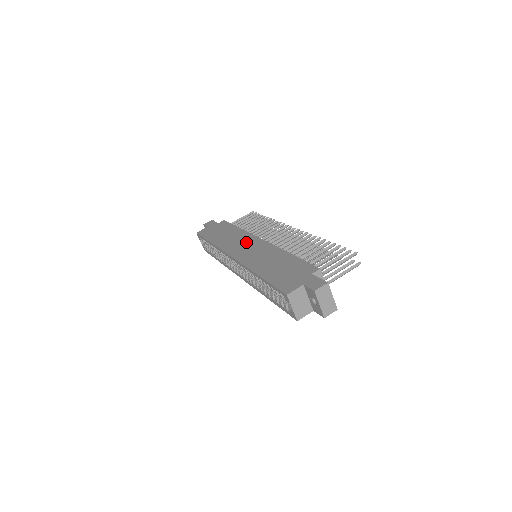
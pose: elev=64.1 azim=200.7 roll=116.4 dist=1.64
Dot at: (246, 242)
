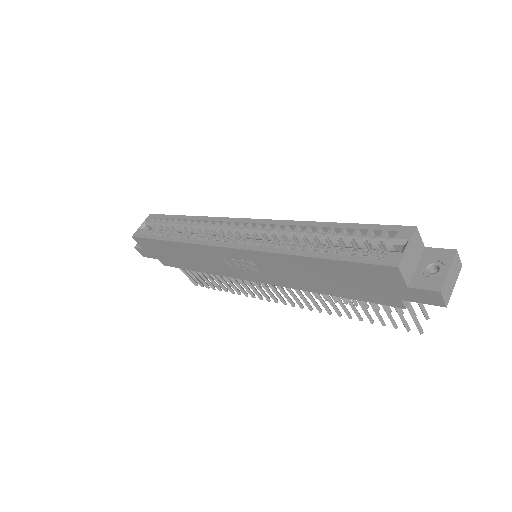
Dot at: occluded
